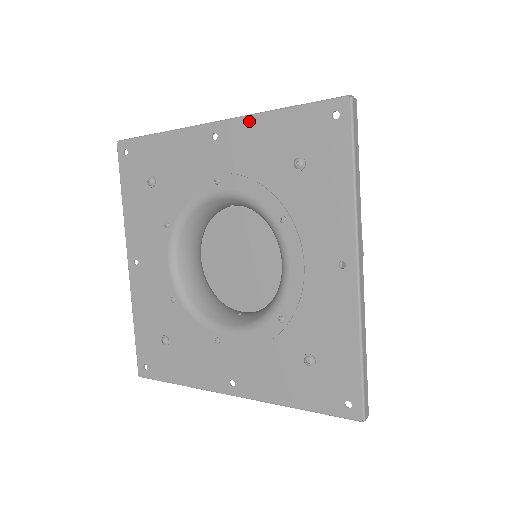
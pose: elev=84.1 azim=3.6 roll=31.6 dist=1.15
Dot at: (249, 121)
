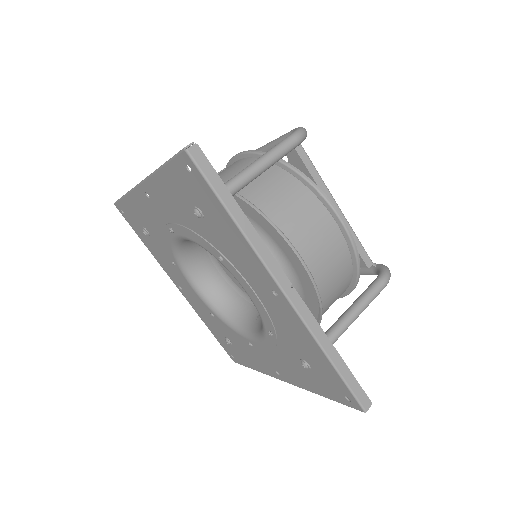
Dot at: (153, 181)
